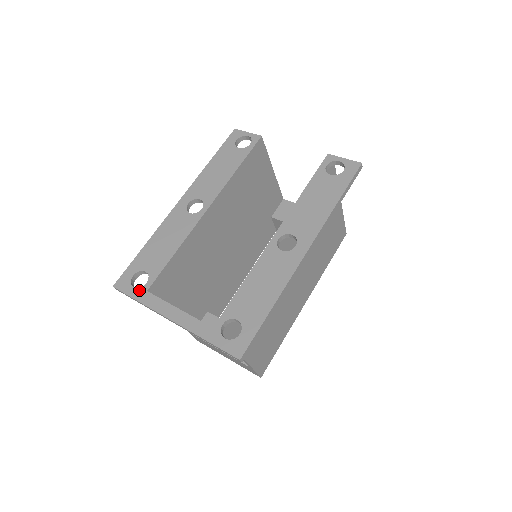
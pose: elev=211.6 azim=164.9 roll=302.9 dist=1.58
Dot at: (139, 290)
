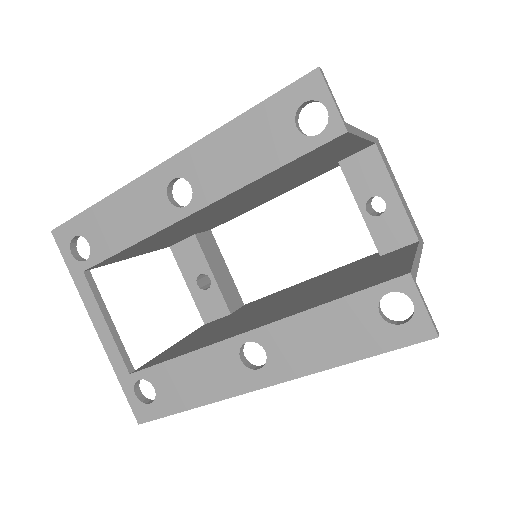
Dot at: (75, 263)
